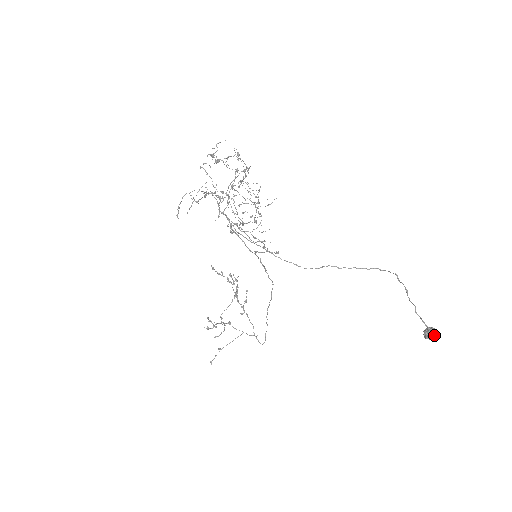
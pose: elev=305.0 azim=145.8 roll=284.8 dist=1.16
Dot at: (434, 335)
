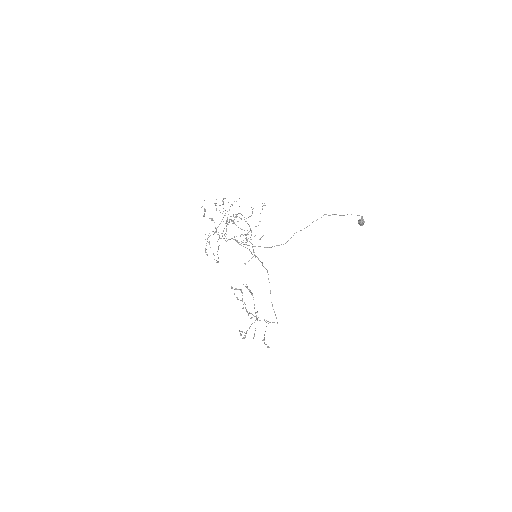
Dot at: occluded
